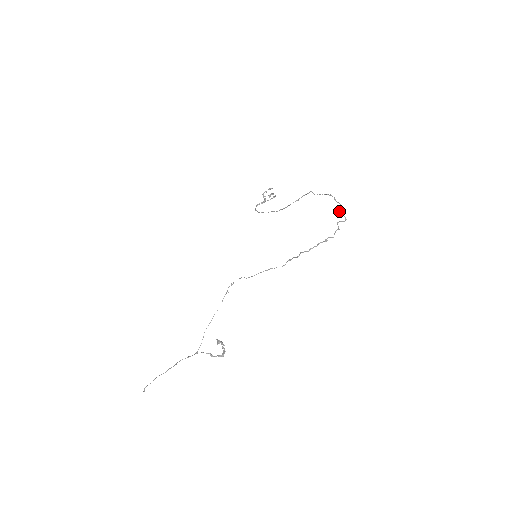
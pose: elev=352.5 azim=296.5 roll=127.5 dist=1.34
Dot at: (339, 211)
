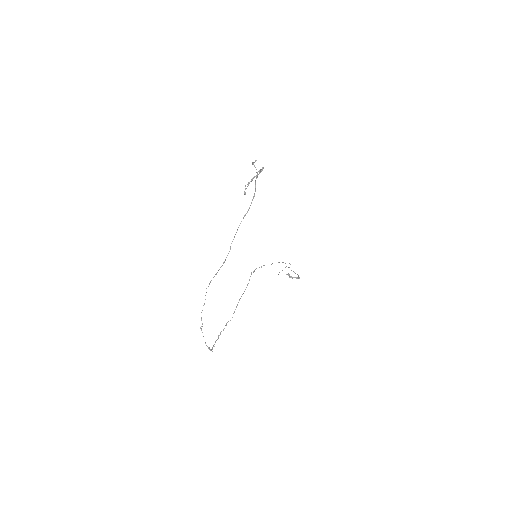
Dot at: occluded
